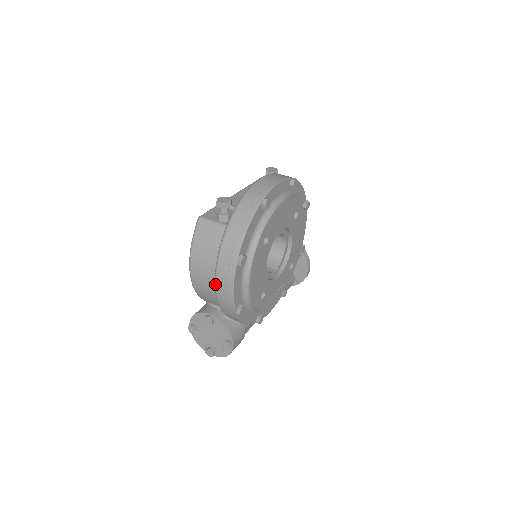
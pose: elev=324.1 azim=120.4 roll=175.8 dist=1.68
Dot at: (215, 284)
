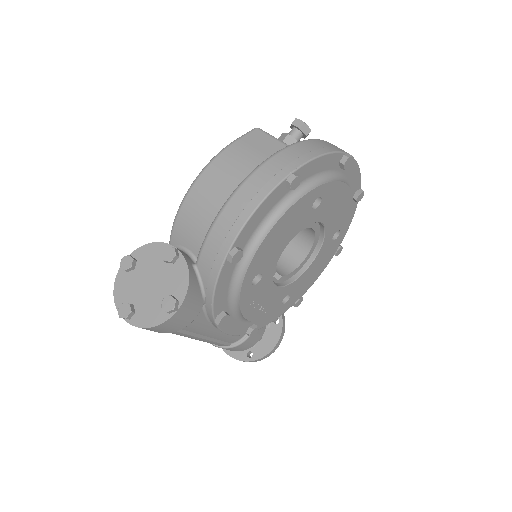
Dot at: (232, 193)
